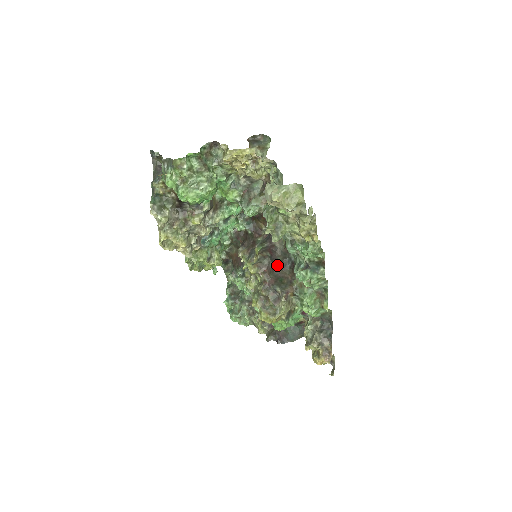
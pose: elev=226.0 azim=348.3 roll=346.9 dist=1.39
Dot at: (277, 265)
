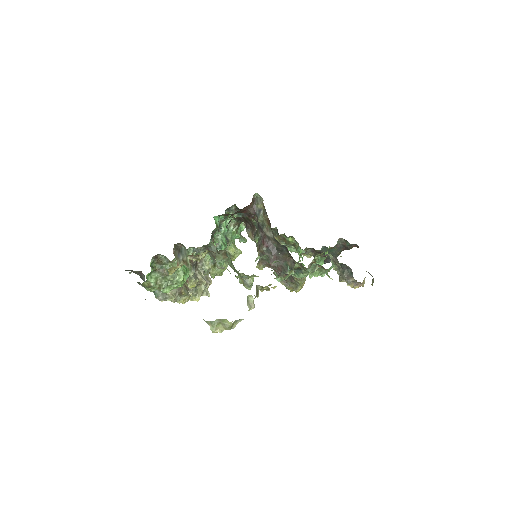
Dot at: (276, 252)
